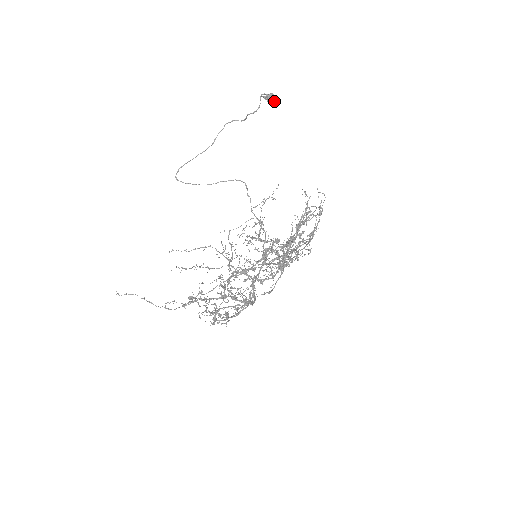
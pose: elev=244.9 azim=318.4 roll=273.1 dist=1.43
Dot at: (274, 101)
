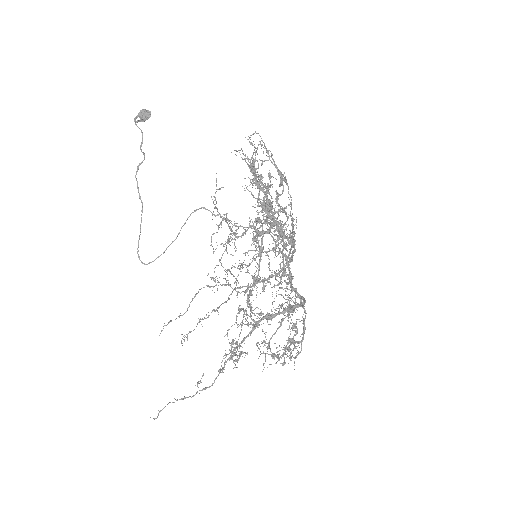
Dot at: (148, 114)
